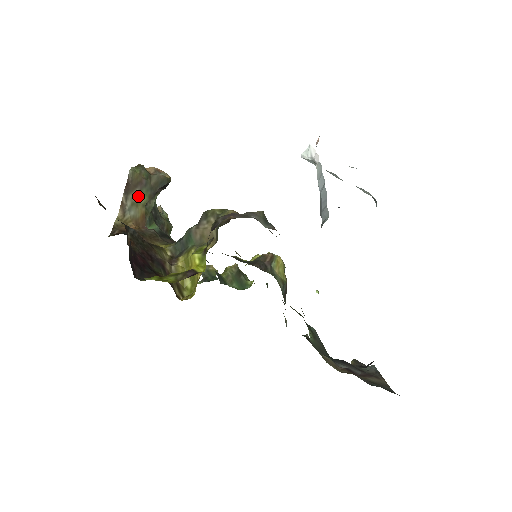
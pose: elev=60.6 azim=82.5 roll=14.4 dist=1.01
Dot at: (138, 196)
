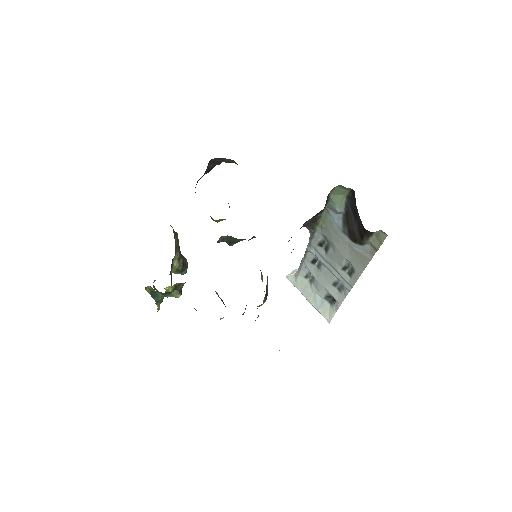
Dot at: (176, 240)
